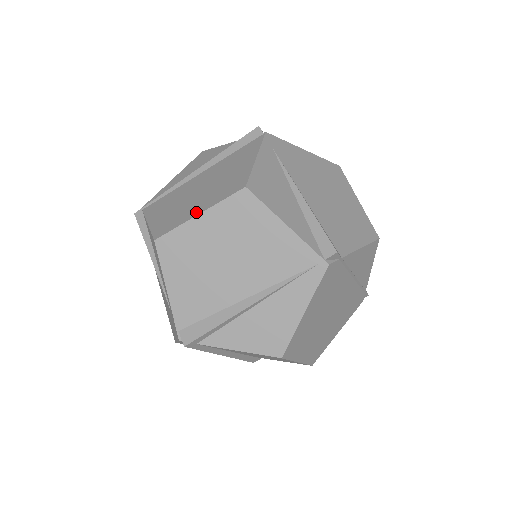
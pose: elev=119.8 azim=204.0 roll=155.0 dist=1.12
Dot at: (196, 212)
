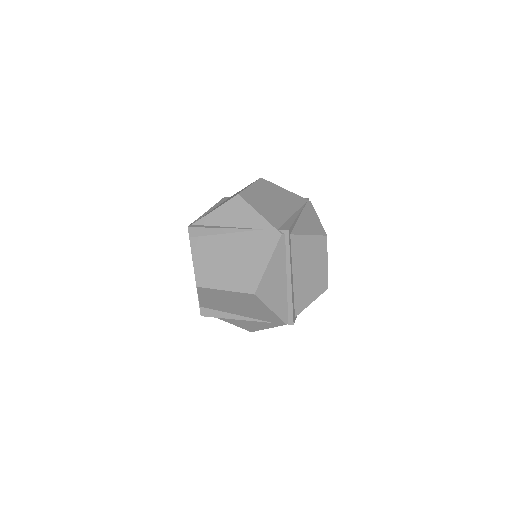
Dot at: occluded
